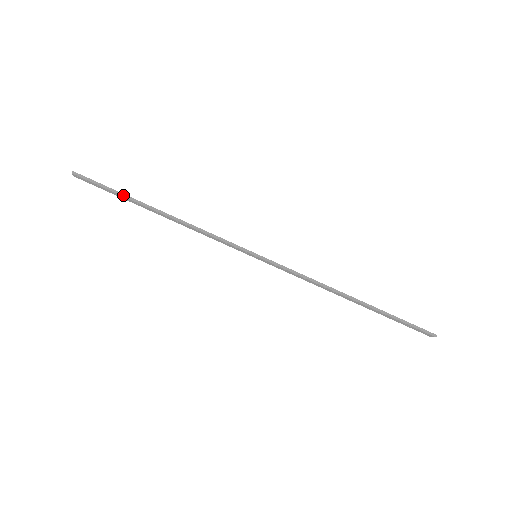
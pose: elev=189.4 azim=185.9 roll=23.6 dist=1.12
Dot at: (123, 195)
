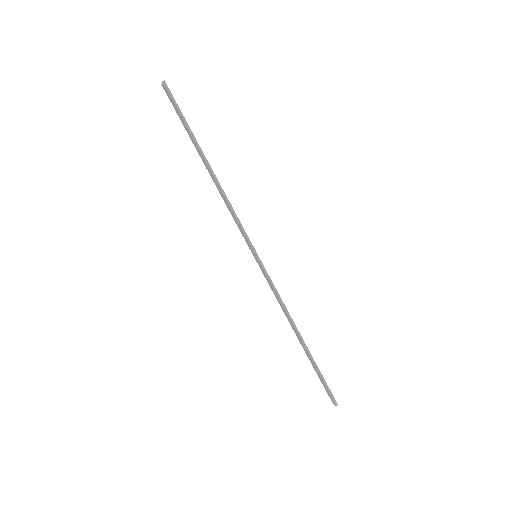
Dot at: (191, 132)
